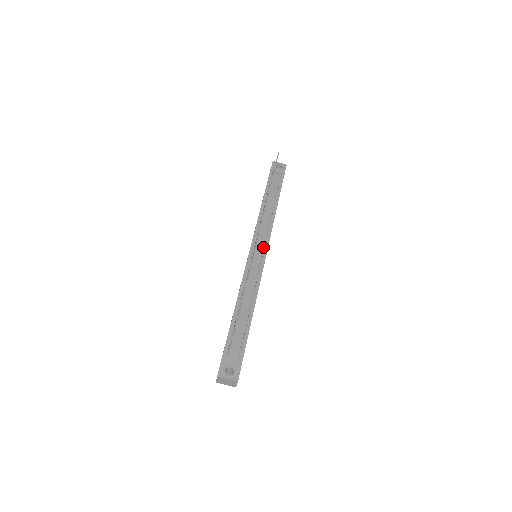
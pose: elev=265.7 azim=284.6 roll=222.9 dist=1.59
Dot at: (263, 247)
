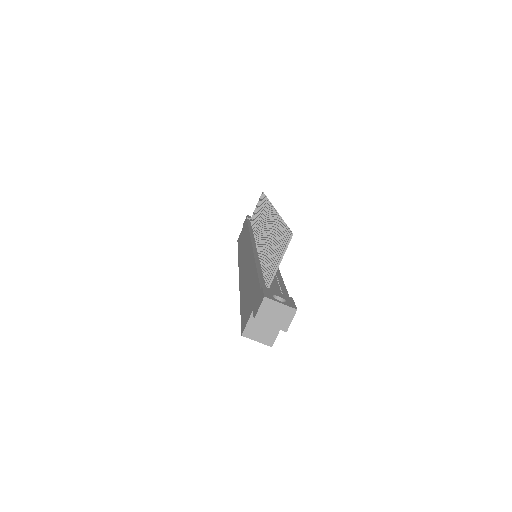
Dot at: occluded
